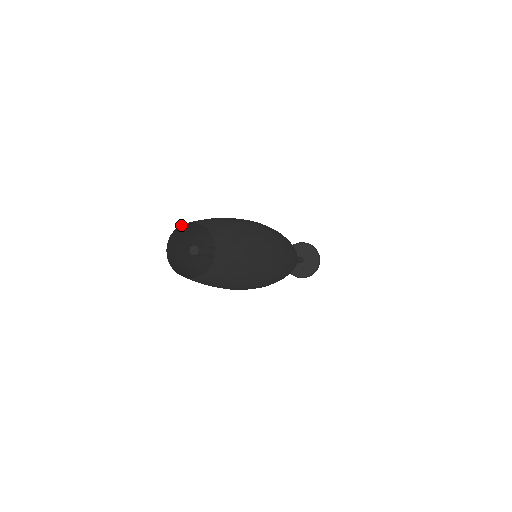
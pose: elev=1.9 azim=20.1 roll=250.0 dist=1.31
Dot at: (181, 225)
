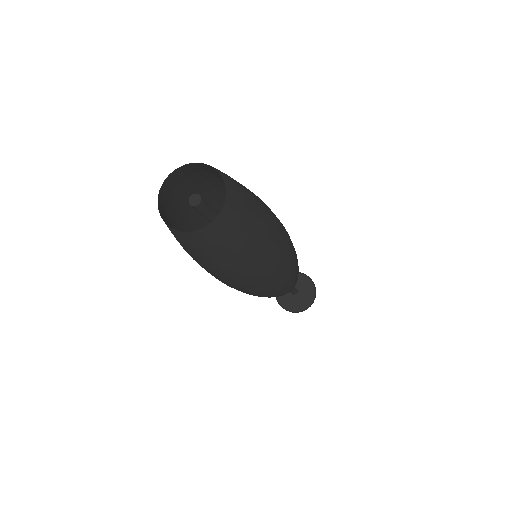
Dot at: (165, 182)
